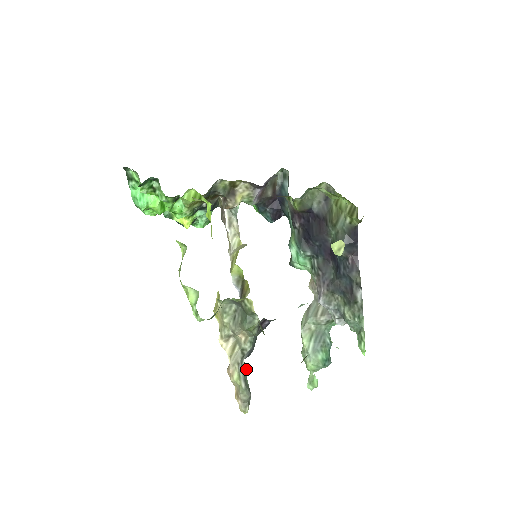
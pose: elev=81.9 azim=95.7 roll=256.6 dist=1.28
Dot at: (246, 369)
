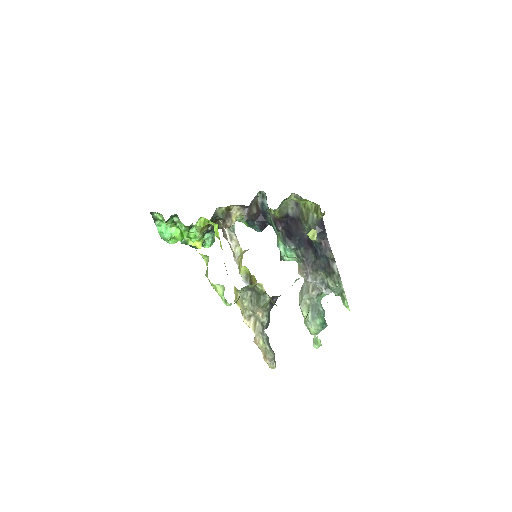
Dot at: (267, 337)
